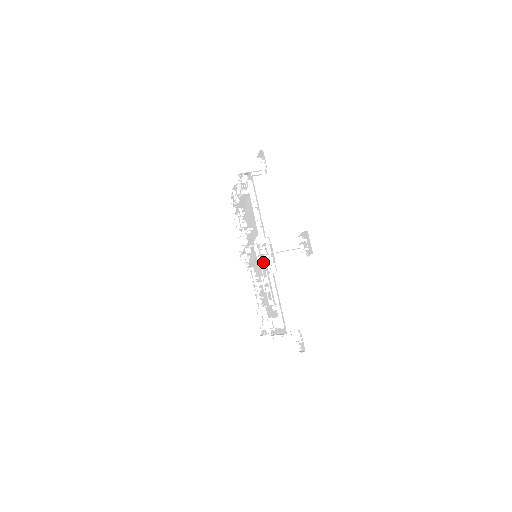
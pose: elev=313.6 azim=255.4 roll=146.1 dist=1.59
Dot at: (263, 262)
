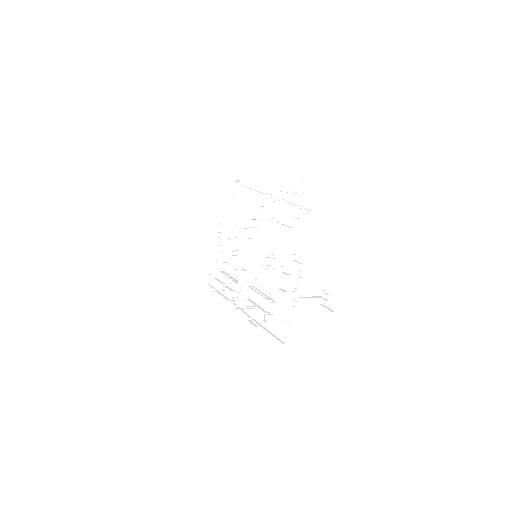
Dot at: (267, 235)
